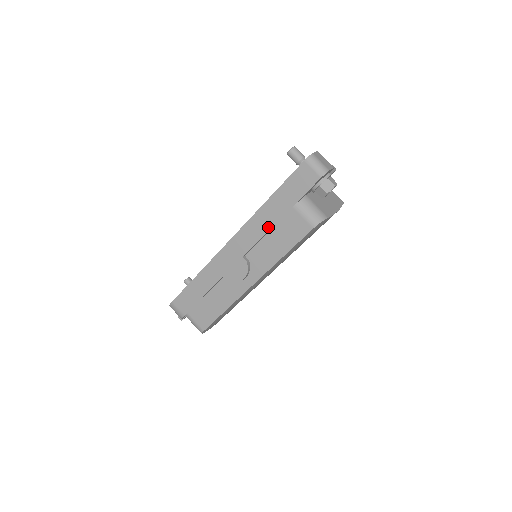
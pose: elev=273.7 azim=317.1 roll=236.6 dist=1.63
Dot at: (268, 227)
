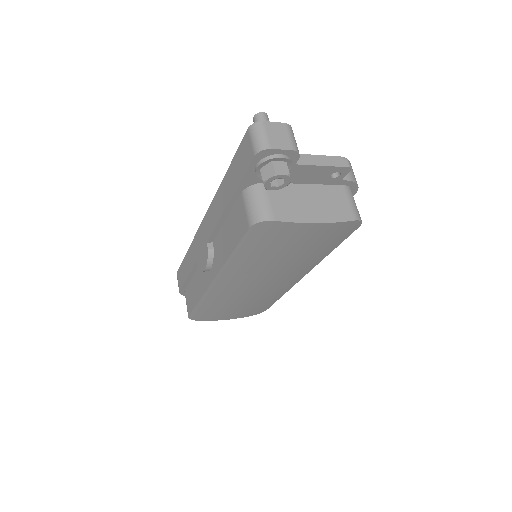
Dot at: (221, 212)
